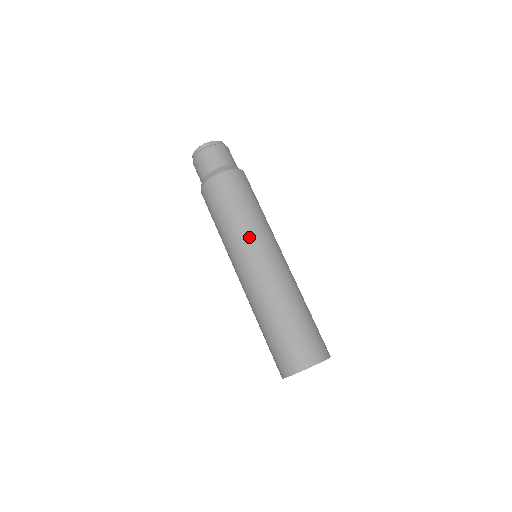
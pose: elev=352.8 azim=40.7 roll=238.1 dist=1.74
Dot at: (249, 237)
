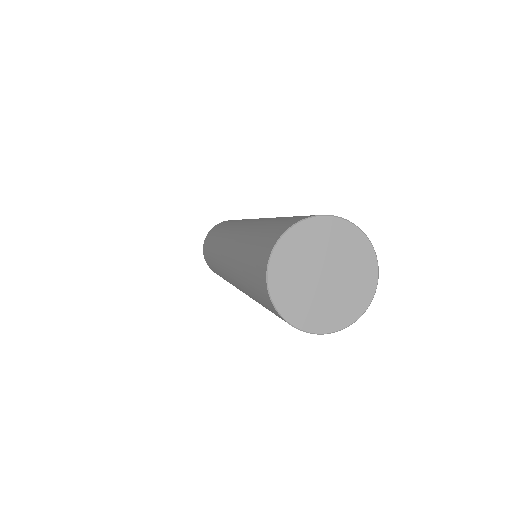
Dot at: (234, 223)
